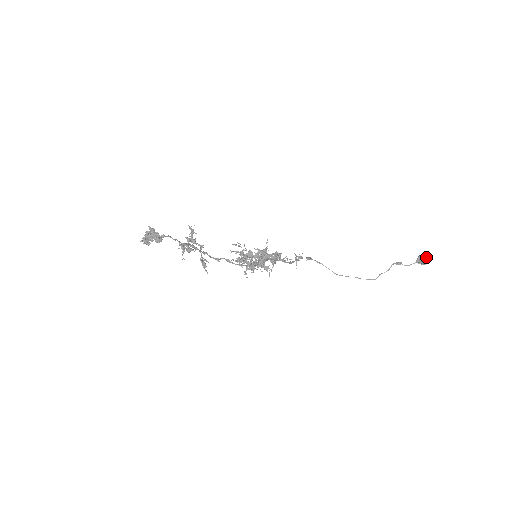
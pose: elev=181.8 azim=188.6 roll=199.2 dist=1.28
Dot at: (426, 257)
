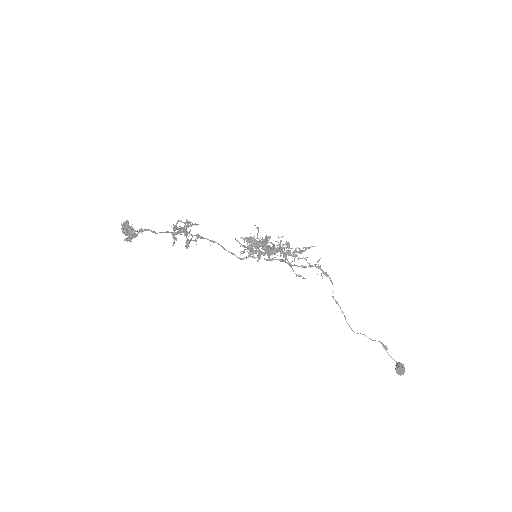
Dot at: (403, 371)
